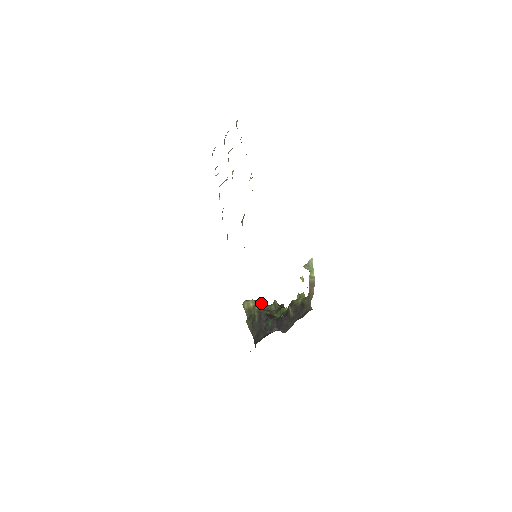
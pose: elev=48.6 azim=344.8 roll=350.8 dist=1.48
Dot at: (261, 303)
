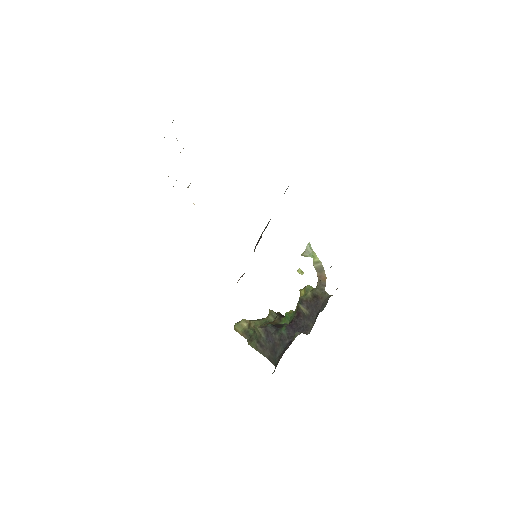
Dot at: (253, 320)
